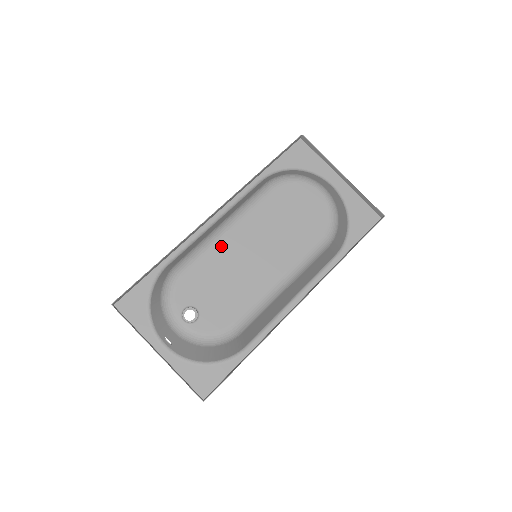
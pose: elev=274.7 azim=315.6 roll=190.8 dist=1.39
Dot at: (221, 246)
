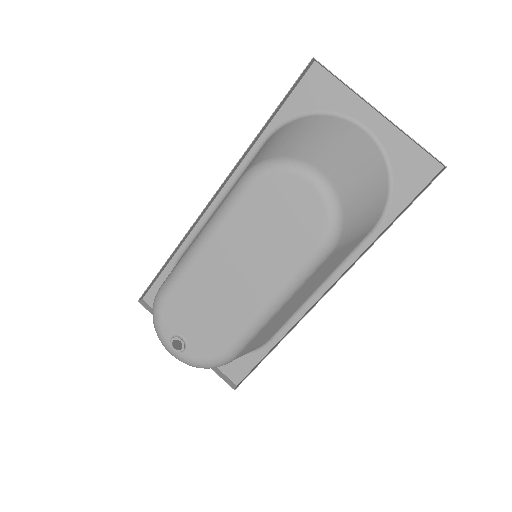
Dot at: (197, 269)
